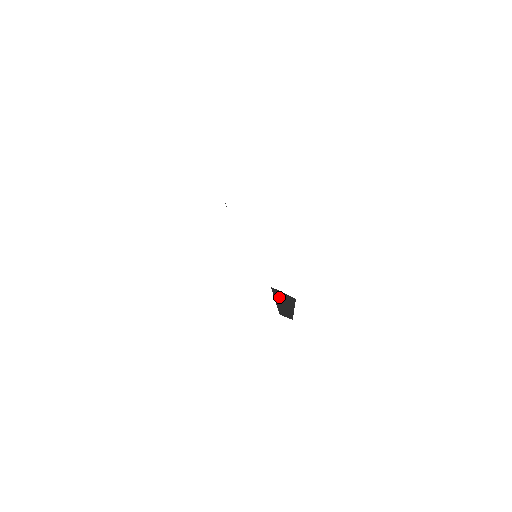
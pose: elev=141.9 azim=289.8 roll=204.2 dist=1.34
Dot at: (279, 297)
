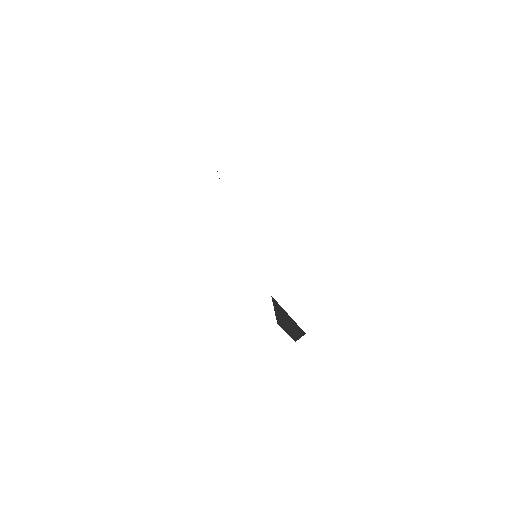
Dot at: (281, 313)
